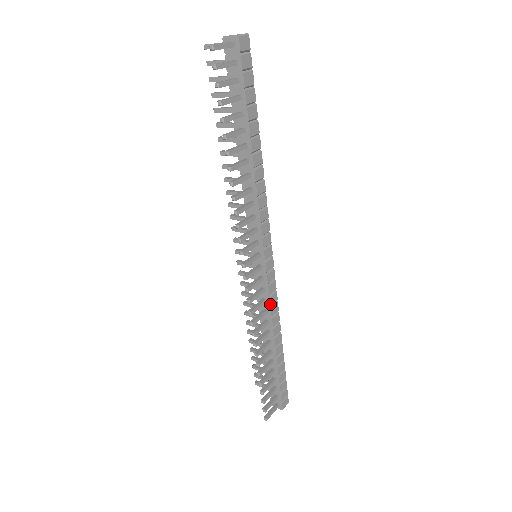
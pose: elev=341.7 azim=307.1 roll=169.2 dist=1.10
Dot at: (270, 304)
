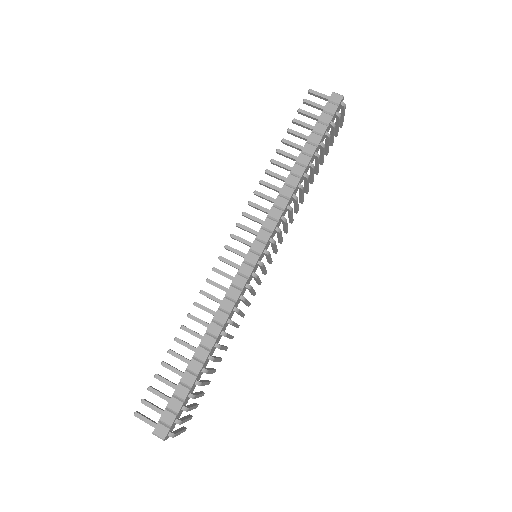
Dot at: (227, 293)
